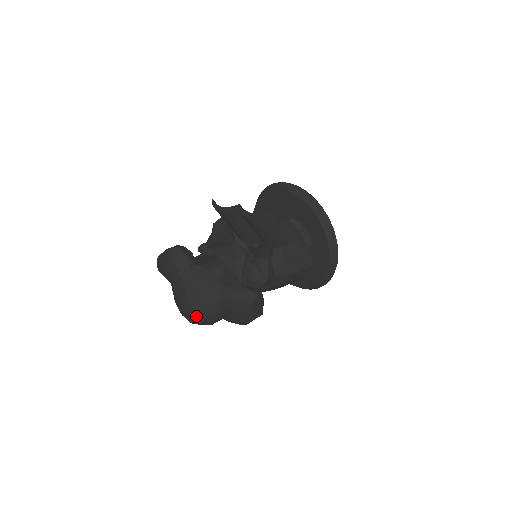
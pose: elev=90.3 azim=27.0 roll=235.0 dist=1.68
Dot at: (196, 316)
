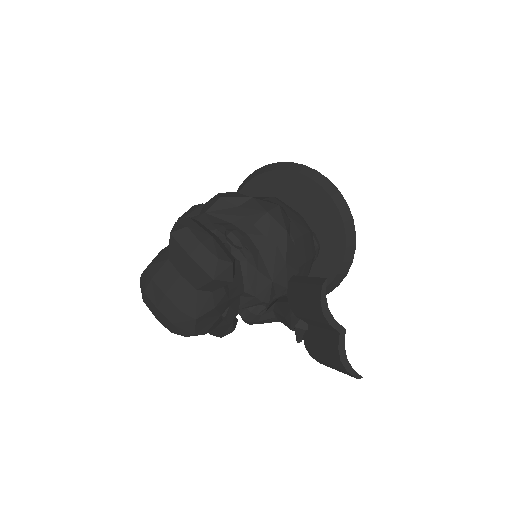
Dot at: (165, 321)
